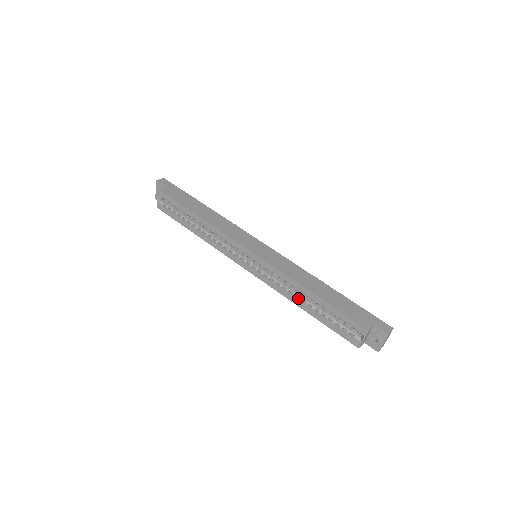
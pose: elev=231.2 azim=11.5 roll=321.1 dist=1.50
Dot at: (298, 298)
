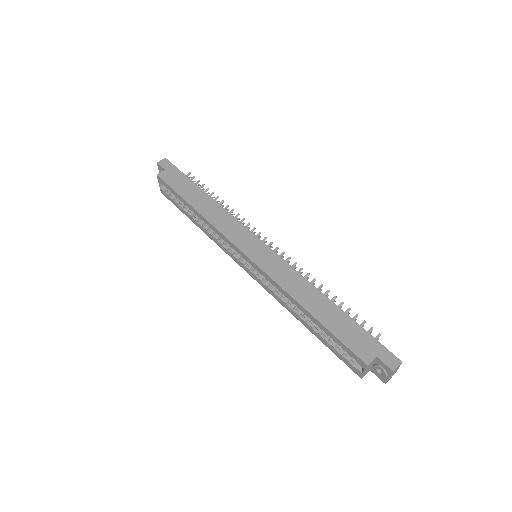
Dot at: (297, 311)
